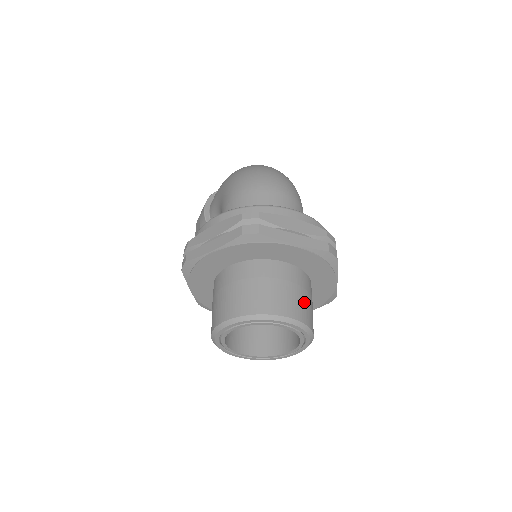
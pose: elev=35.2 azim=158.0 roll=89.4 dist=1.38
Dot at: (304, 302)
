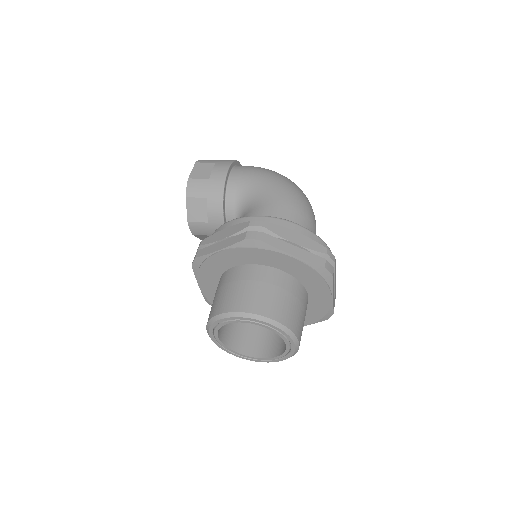
Dot at: occluded
